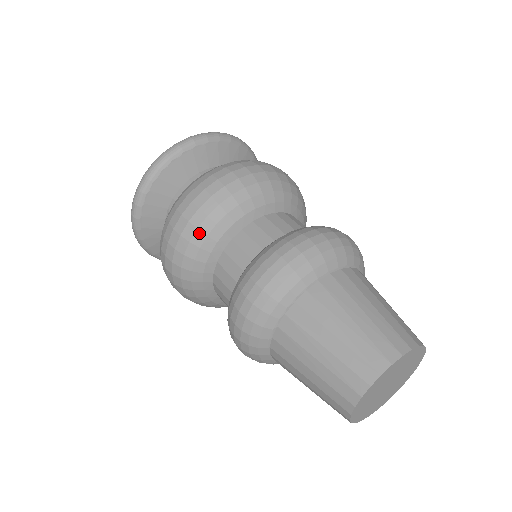
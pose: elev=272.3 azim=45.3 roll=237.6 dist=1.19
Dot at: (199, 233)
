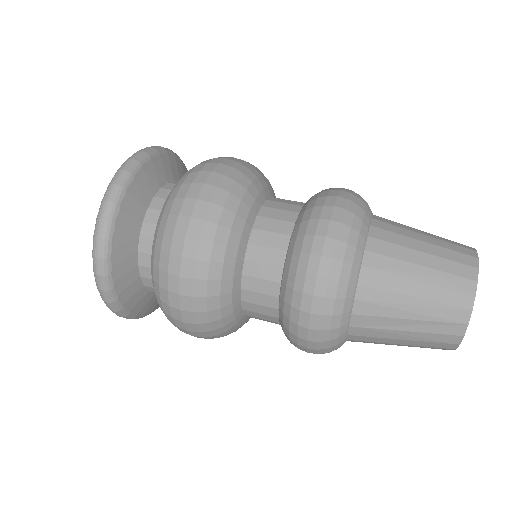
Dot at: (212, 312)
